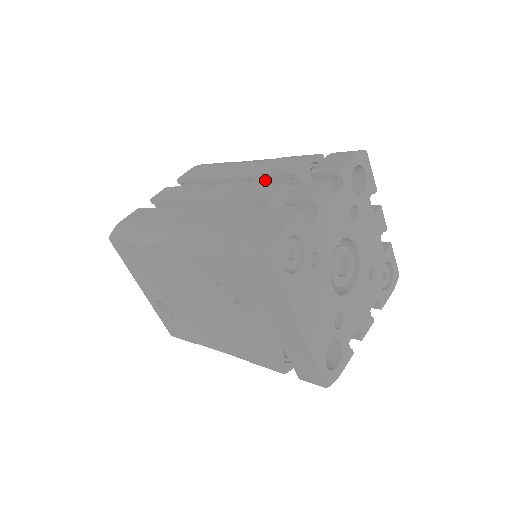
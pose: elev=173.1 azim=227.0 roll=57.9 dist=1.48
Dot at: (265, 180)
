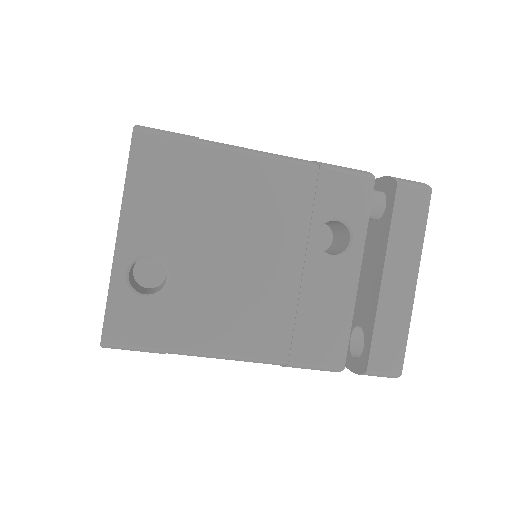
Dot at: occluded
